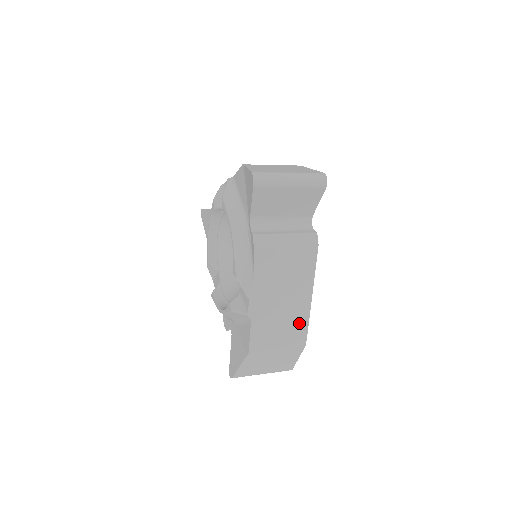
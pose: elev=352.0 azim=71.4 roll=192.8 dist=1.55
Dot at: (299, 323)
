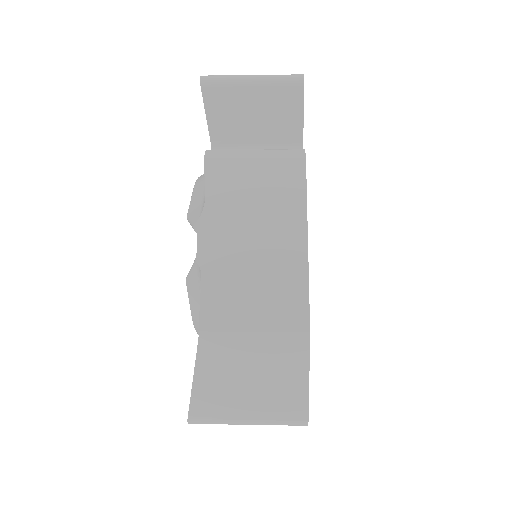
Dot at: (290, 285)
